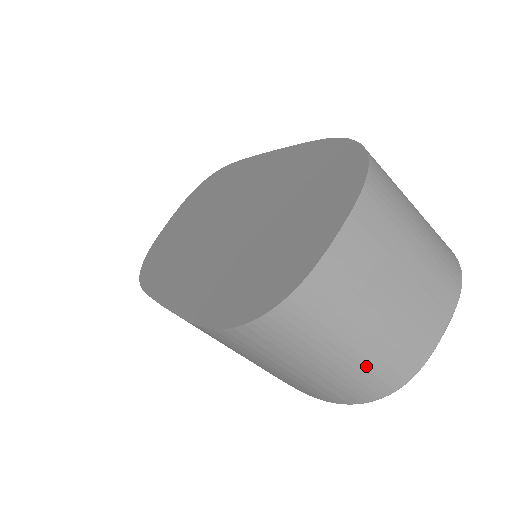
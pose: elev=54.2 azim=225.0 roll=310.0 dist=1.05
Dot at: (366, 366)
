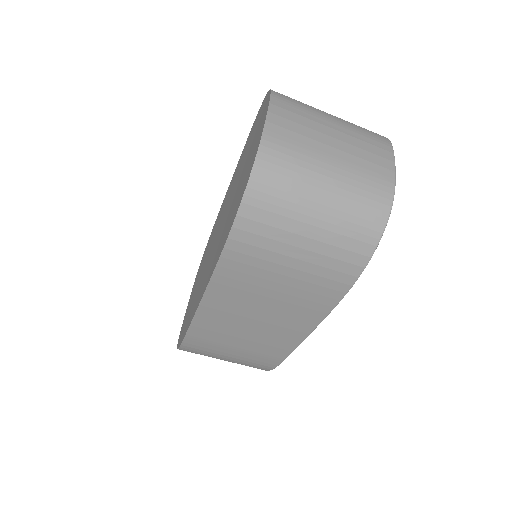
Dot at: (350, 197)
